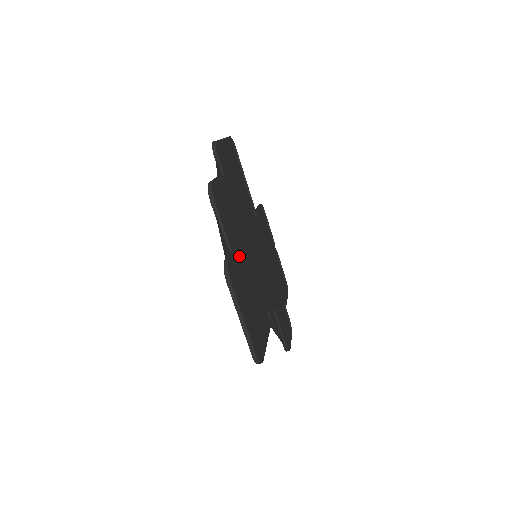
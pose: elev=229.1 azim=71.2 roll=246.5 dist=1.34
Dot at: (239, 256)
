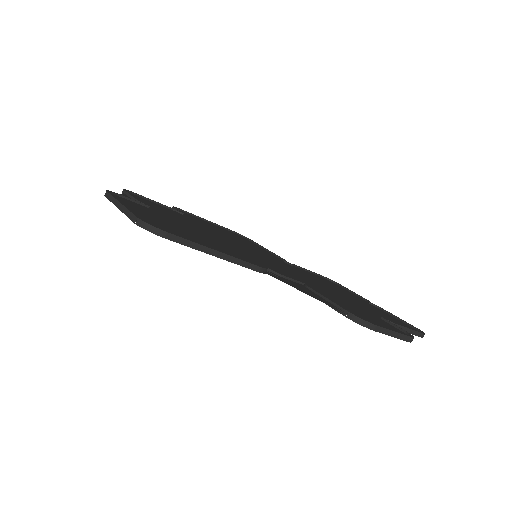
Dot at: (174, 220)
